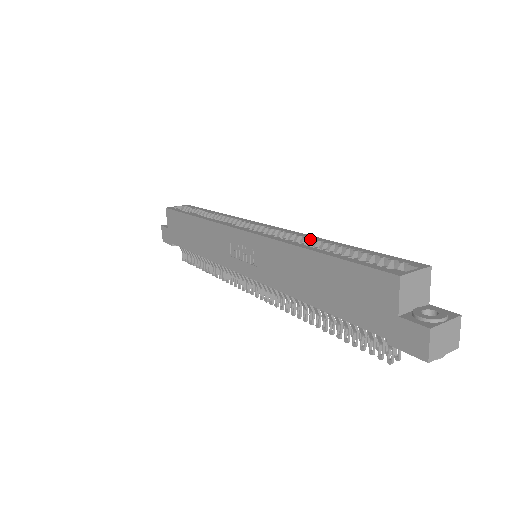
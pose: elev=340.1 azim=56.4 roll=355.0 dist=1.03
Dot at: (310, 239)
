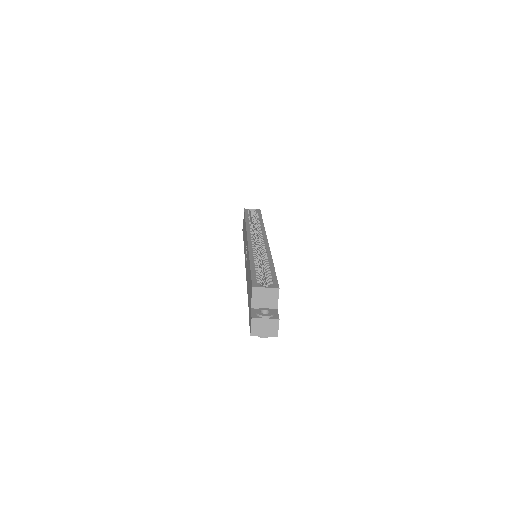
Dot at: (265, 255)
